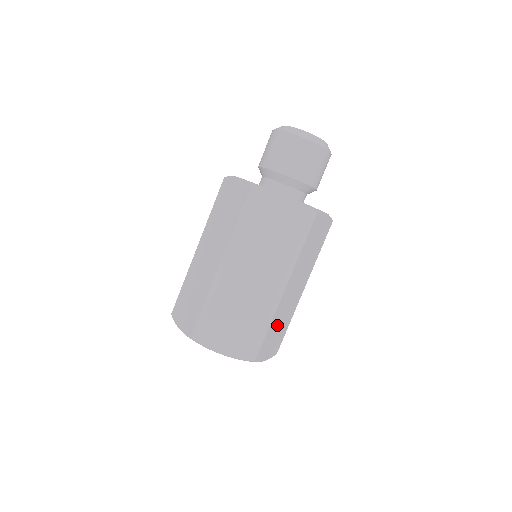
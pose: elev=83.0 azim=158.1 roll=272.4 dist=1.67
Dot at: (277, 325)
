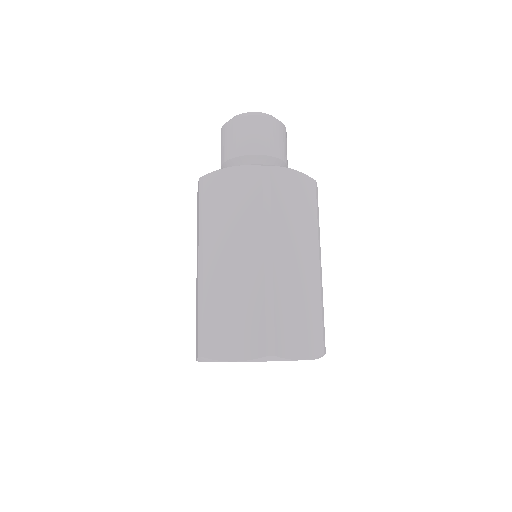
Dot at: (292, 308)
